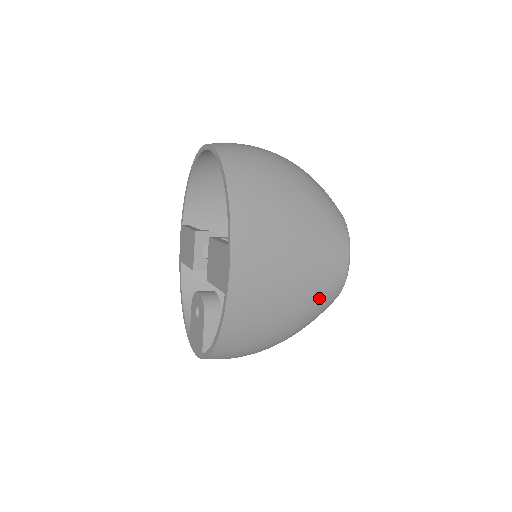
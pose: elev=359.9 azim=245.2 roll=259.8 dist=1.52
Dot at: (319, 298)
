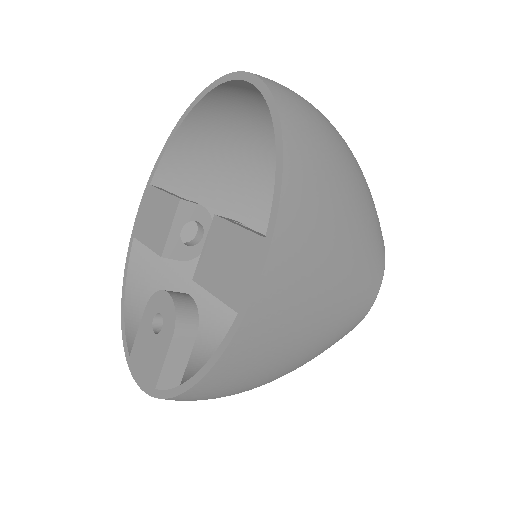
Dot at: (335, 334)
